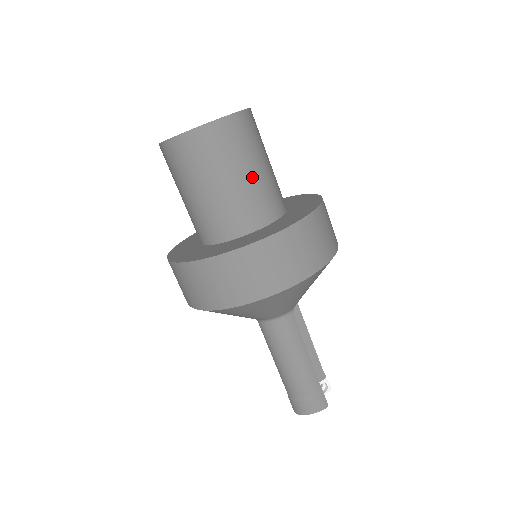
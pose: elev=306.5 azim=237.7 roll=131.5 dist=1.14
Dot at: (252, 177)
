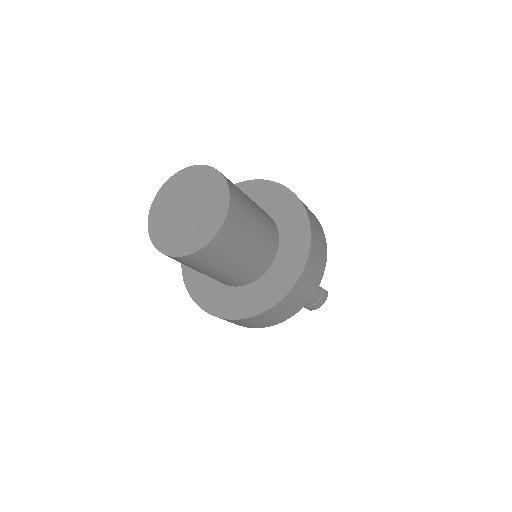
Dot at: (259, 226)
